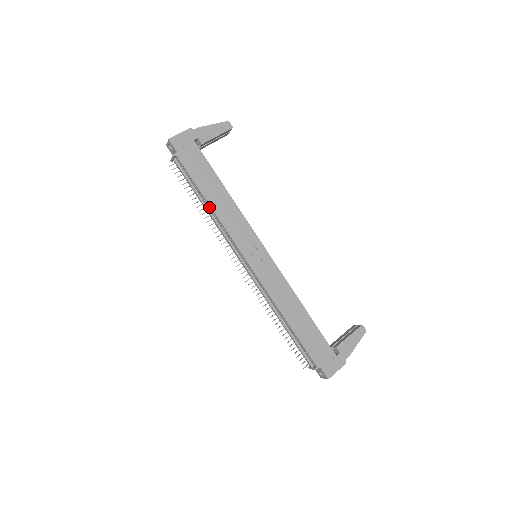
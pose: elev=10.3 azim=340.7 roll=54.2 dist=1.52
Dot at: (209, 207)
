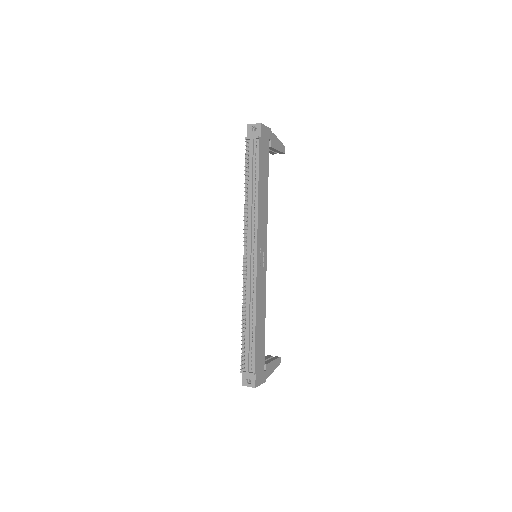
Dot at: (255, 194)
